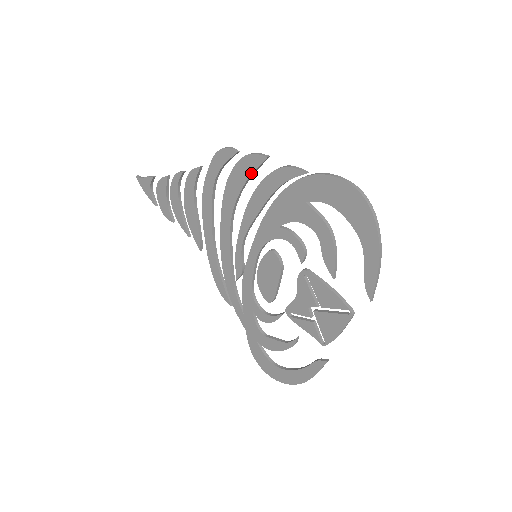
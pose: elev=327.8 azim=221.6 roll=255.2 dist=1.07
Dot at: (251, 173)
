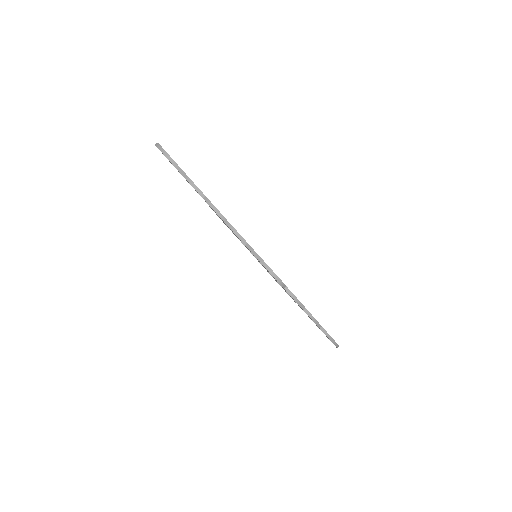
Dot at: occluded
